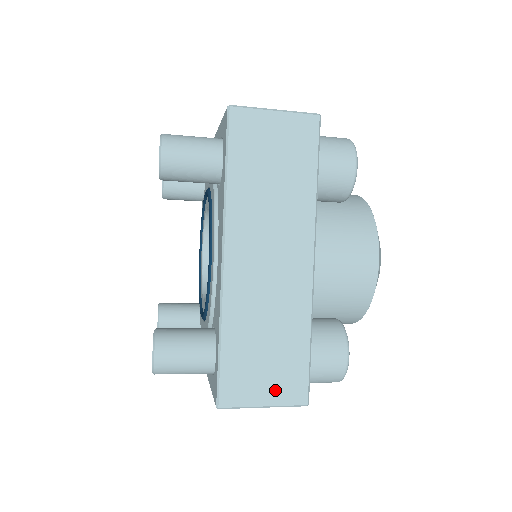
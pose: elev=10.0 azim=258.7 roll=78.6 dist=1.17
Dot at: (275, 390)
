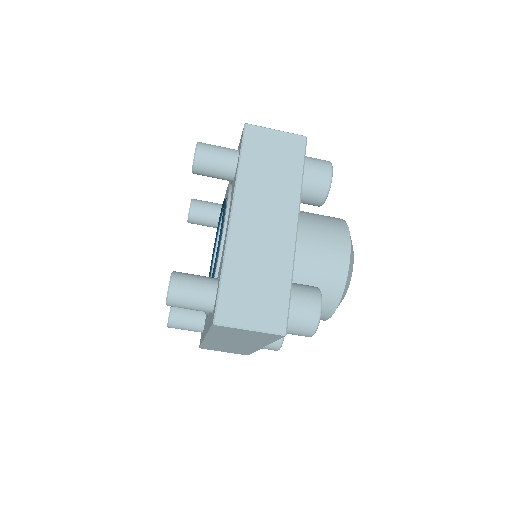
Dot at: (260, 317)
